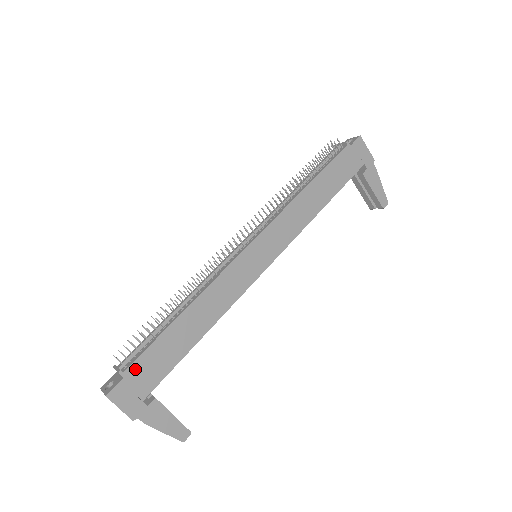
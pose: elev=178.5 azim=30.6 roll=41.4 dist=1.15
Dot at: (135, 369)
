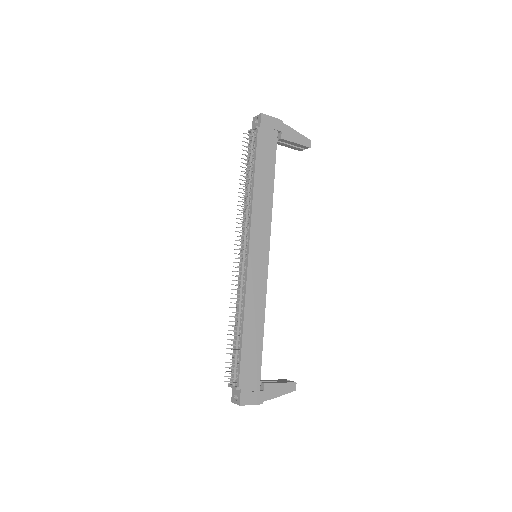
Dot at: (243, 380)
